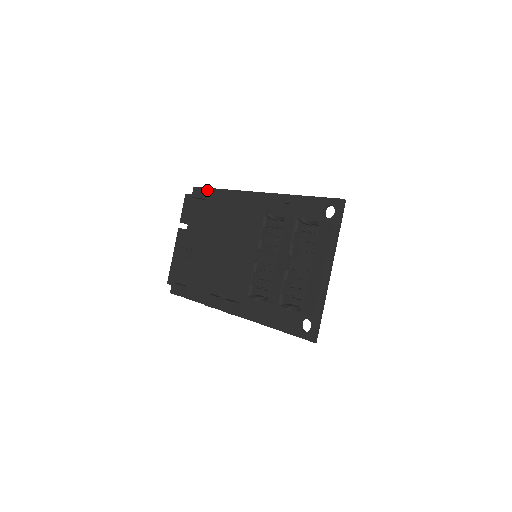
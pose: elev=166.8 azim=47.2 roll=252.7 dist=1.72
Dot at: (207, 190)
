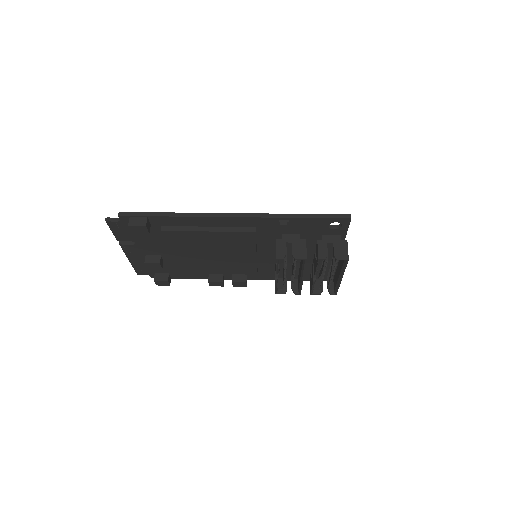
Dot at: (147, 220)
